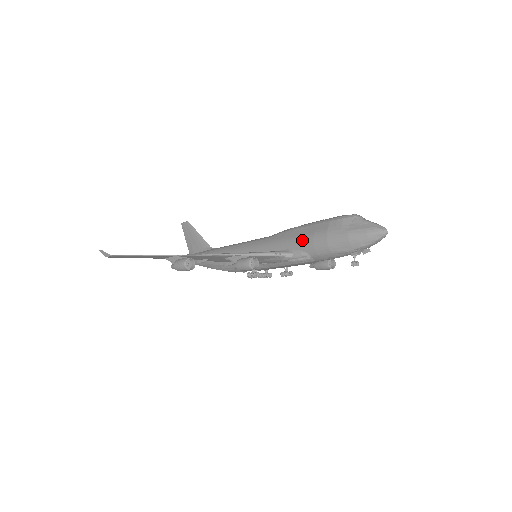
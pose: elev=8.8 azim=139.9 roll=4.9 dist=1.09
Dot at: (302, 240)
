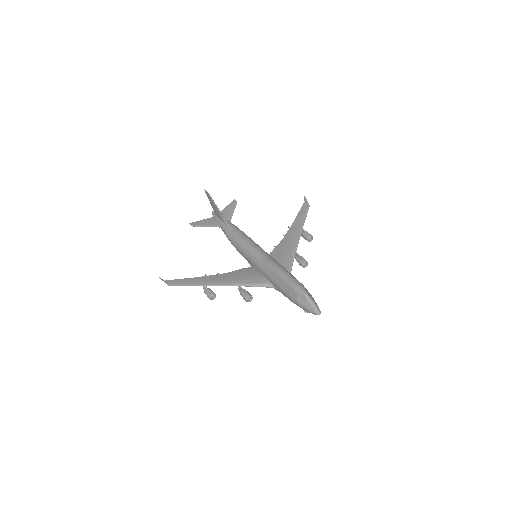
Dot at: (277, 286)
